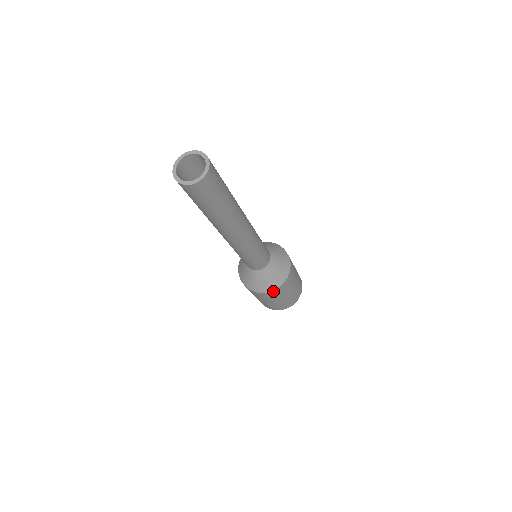
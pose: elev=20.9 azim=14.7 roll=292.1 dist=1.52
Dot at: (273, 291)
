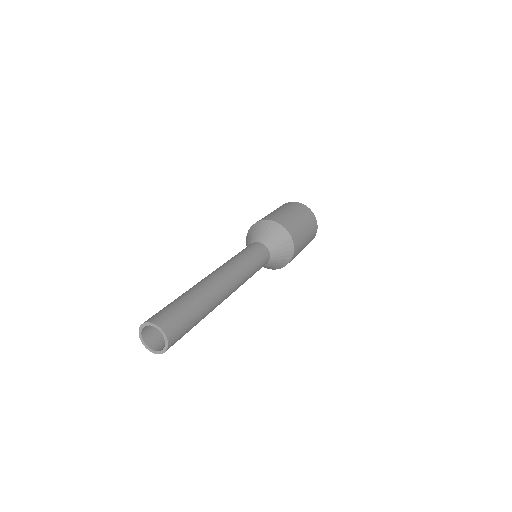
Dot at: occluded
